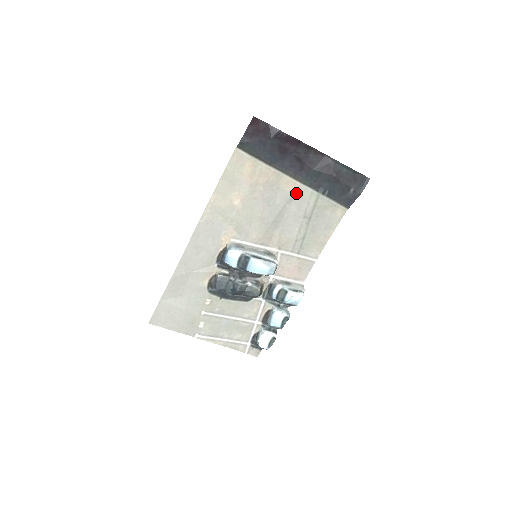
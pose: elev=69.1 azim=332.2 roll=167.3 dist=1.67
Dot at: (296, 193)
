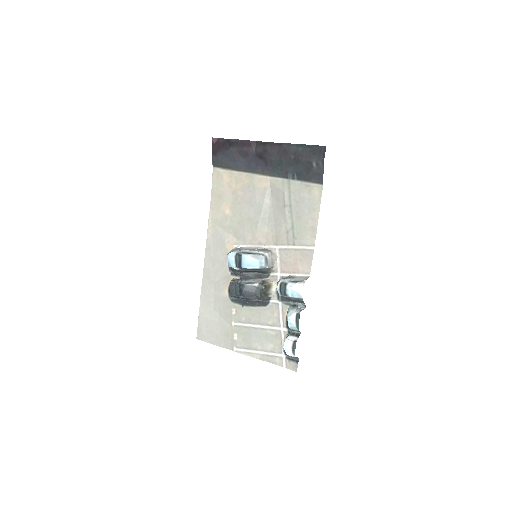
Dot at: (271, 187)
